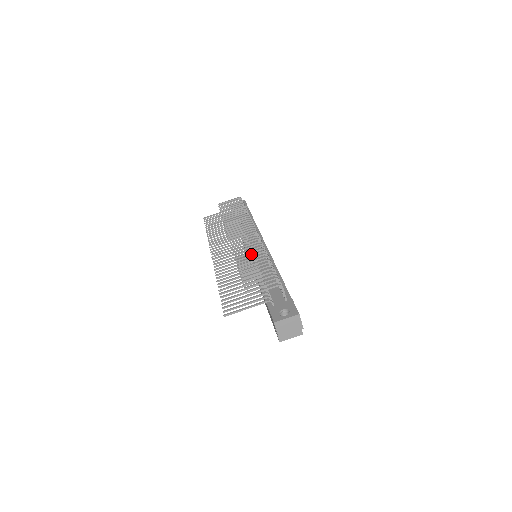
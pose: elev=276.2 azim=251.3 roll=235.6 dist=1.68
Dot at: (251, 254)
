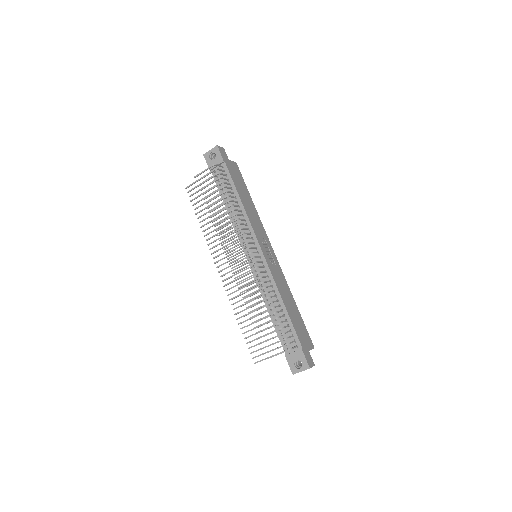
Dot at: (255, 297)
